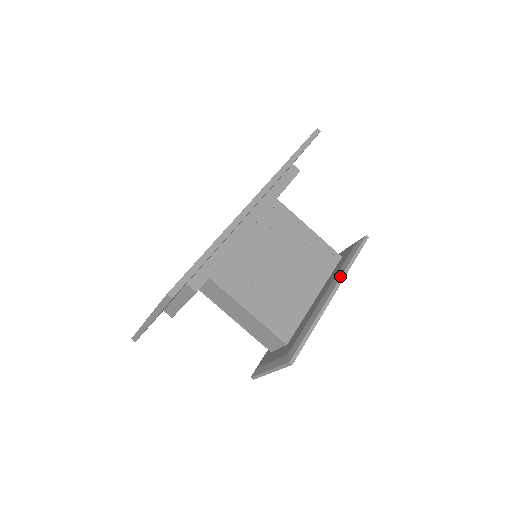
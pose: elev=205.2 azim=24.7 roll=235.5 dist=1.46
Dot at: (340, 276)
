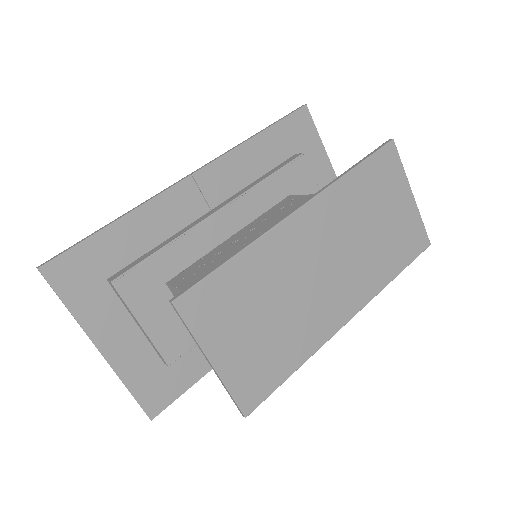
Dot at: (319, 192)
